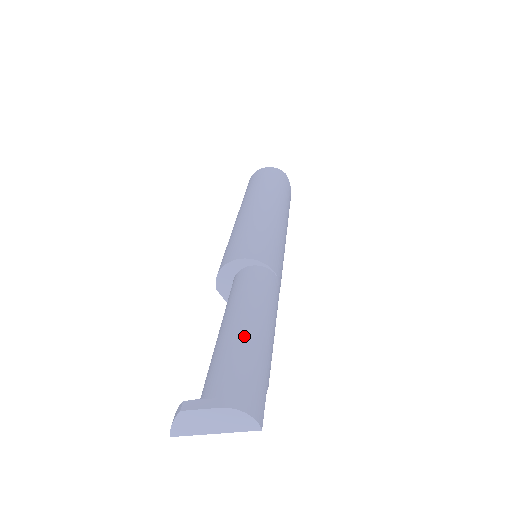
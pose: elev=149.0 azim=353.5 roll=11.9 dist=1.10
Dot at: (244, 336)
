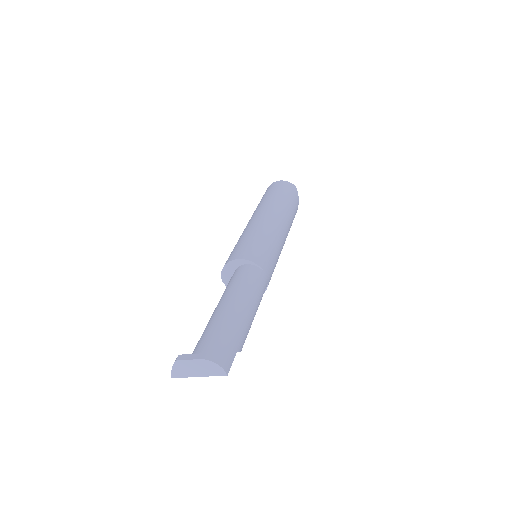
Dot at: (226, 315)
